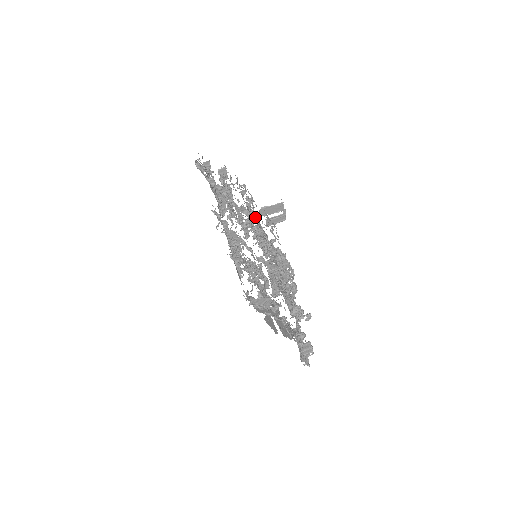
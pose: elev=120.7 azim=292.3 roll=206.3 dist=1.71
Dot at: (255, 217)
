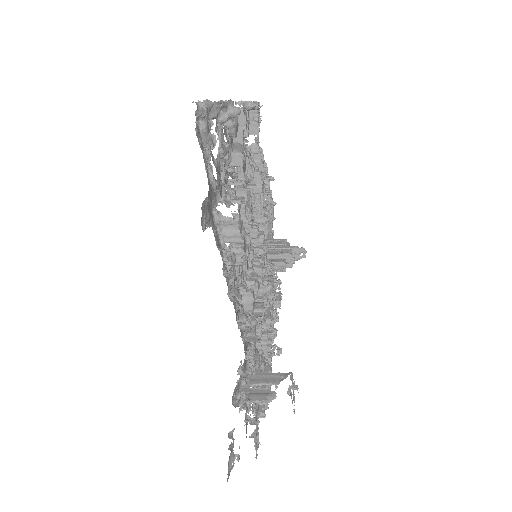
Dot at: (230, 459)
